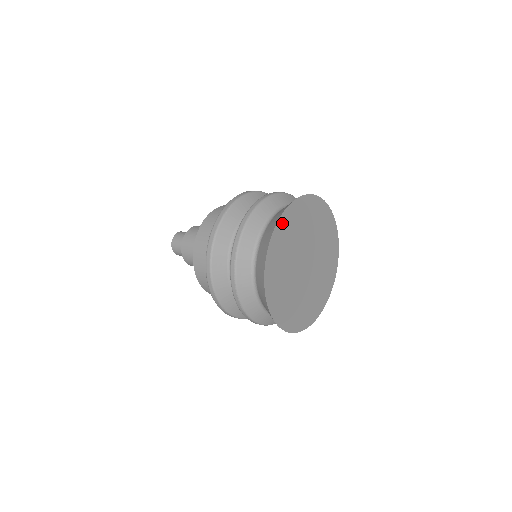
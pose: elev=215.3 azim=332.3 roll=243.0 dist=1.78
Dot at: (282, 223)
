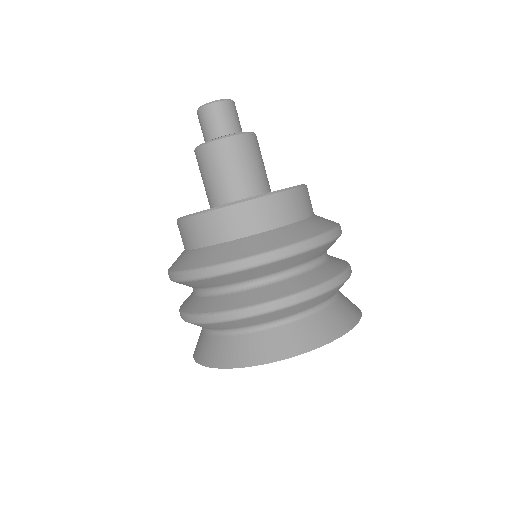
Dot at: occluded
